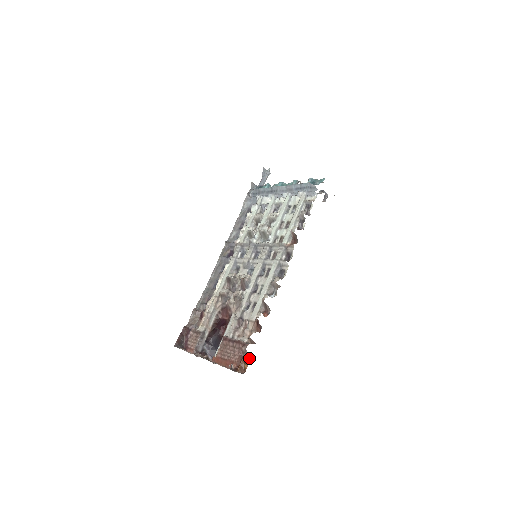
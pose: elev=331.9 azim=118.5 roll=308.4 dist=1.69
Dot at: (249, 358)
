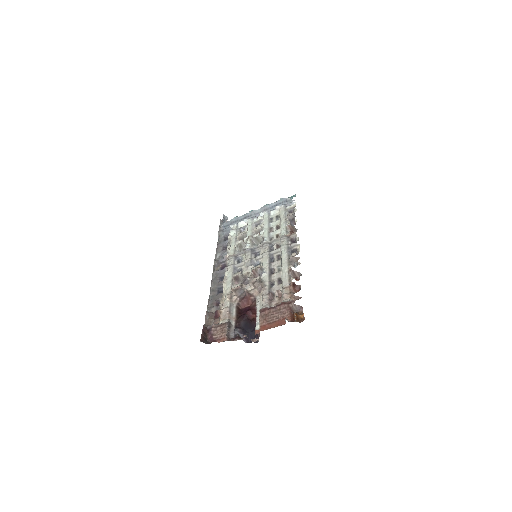
Dot at: (301, 310)
